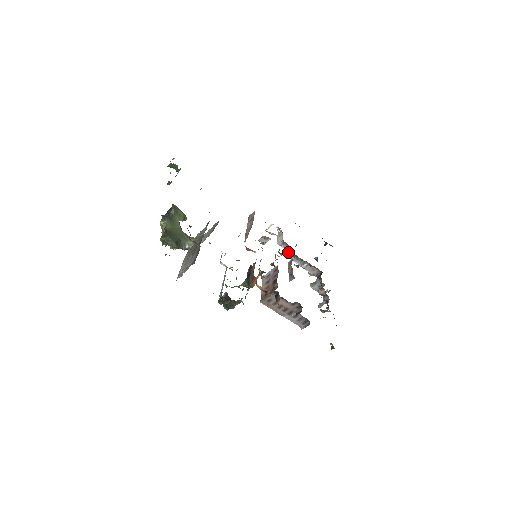
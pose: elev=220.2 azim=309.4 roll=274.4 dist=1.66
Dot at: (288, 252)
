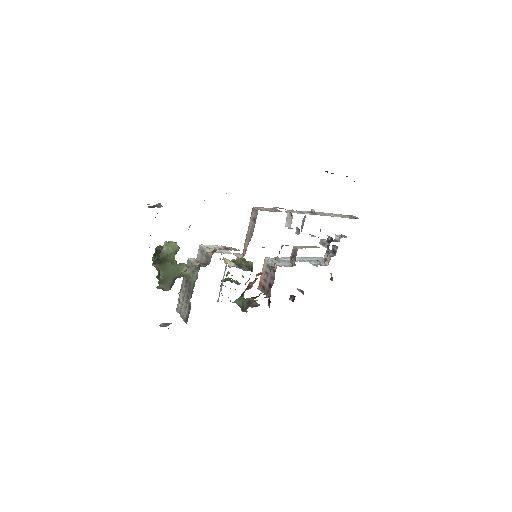
Dot at: (296, 231)
